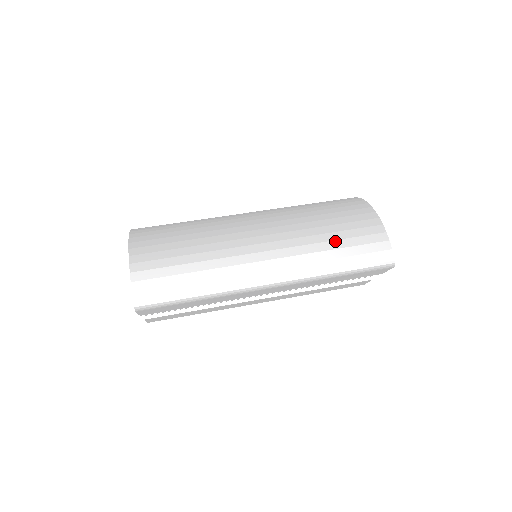
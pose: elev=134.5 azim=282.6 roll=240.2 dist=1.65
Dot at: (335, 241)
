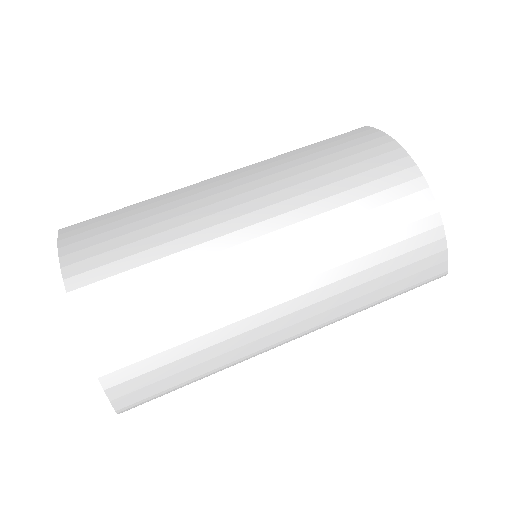
Dot at: (380, 265)
